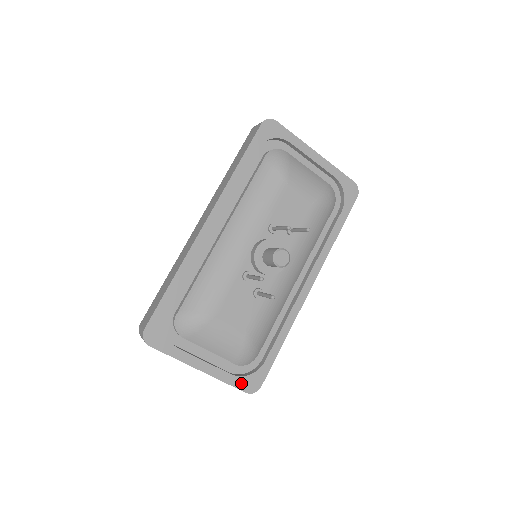
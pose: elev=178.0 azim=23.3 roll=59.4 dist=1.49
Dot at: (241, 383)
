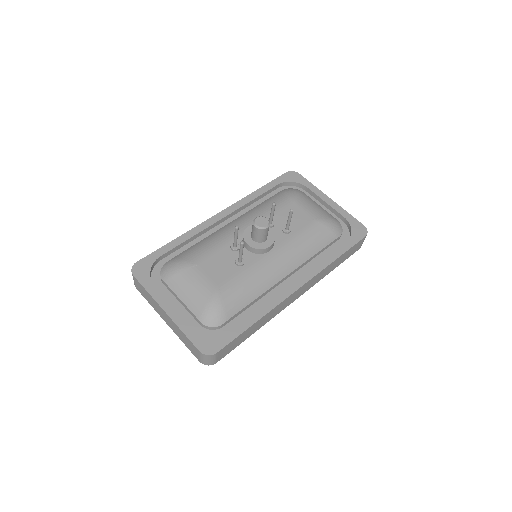
Dot at: (198, 340)
